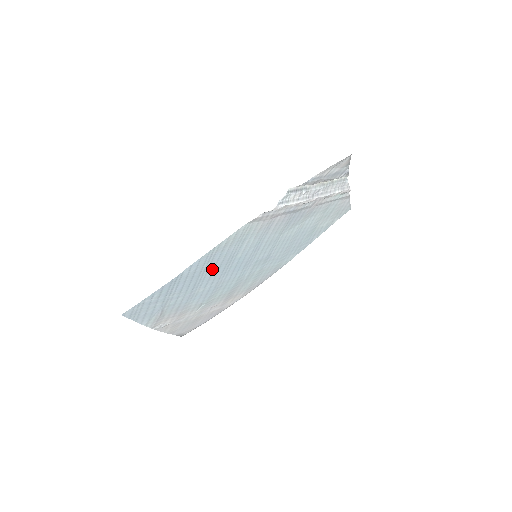
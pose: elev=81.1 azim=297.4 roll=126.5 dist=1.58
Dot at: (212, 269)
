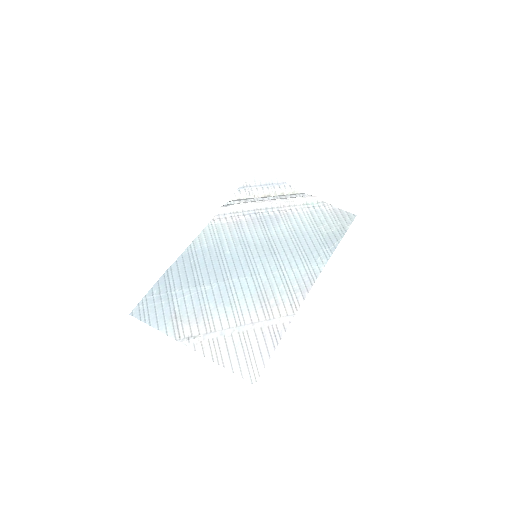
Dot at: (204, 265)
